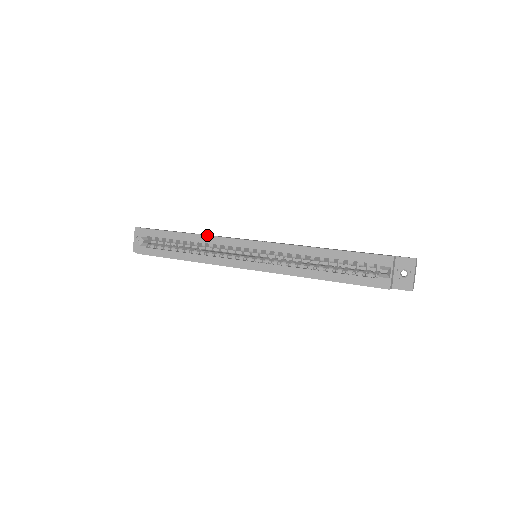
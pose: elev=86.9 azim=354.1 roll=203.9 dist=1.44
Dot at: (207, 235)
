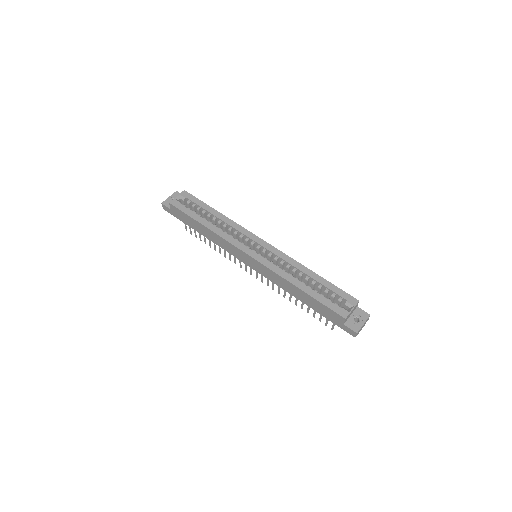
Dot at: (233, 221)
